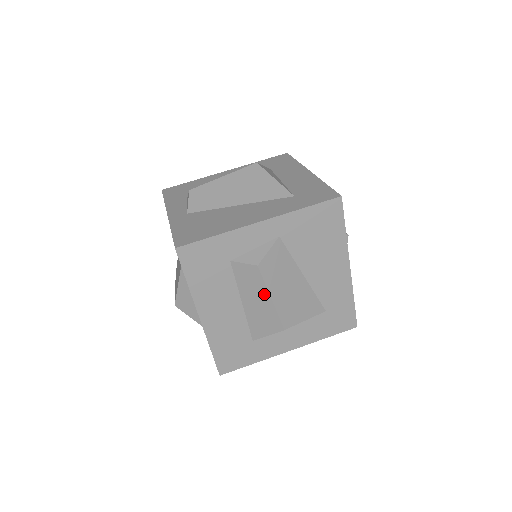
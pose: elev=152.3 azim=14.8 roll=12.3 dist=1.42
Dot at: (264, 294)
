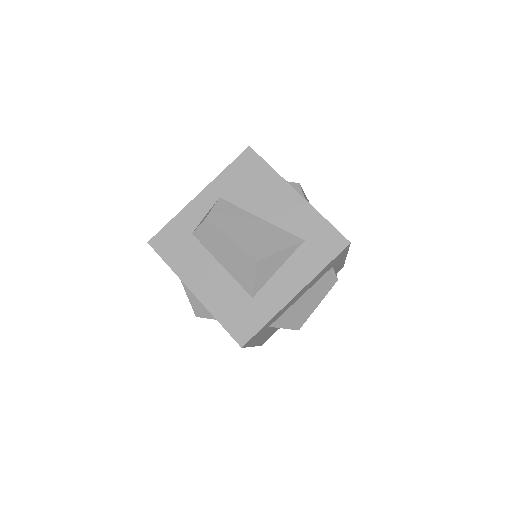
Dot at: (224, 240)
